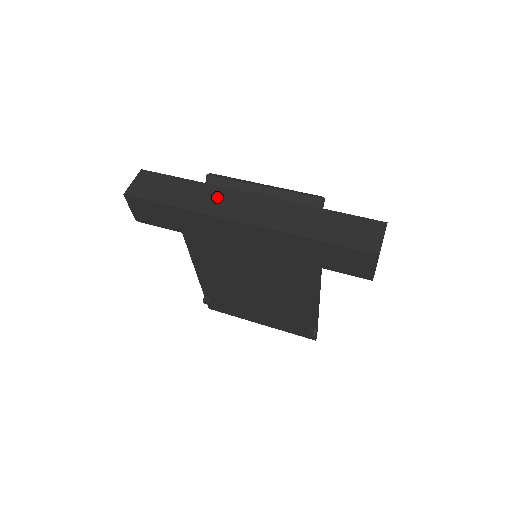
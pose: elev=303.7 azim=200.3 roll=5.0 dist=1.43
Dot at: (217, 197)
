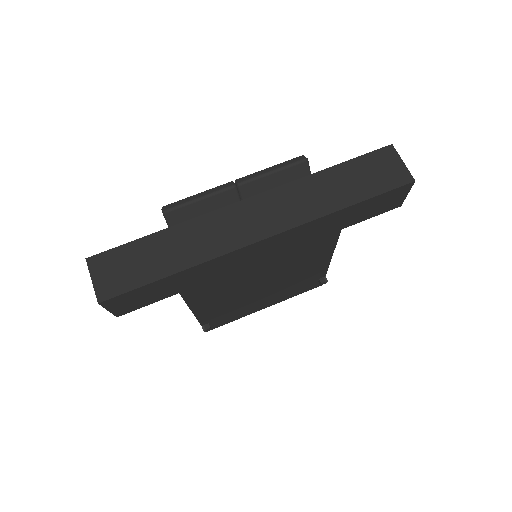
Dot at: (210, 230)
